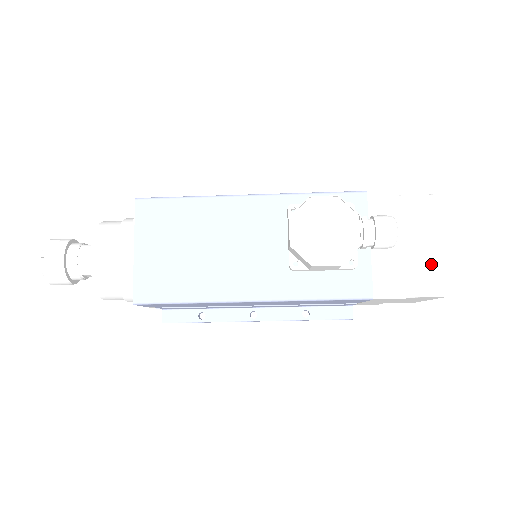
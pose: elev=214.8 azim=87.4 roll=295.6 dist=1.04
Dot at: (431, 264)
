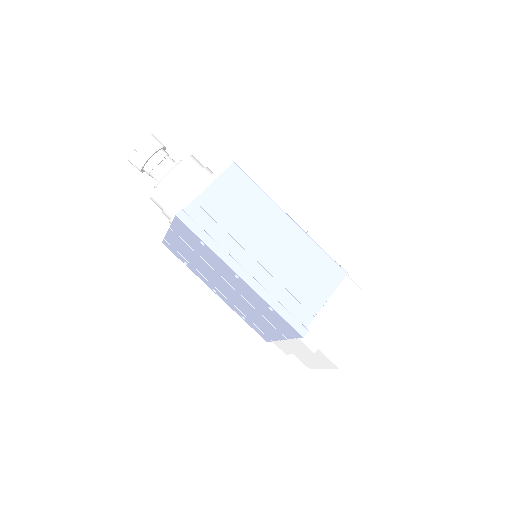
Dot at: occluded
